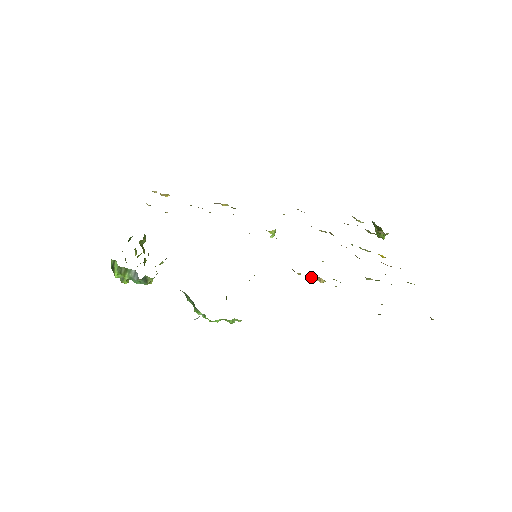
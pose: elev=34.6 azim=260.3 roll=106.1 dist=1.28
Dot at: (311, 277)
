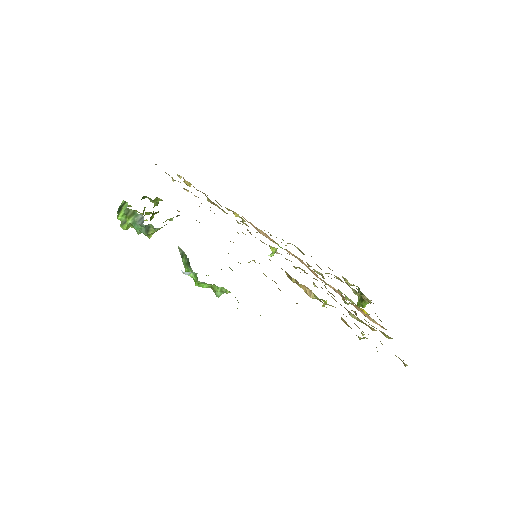
Dot at: (303, 289)
